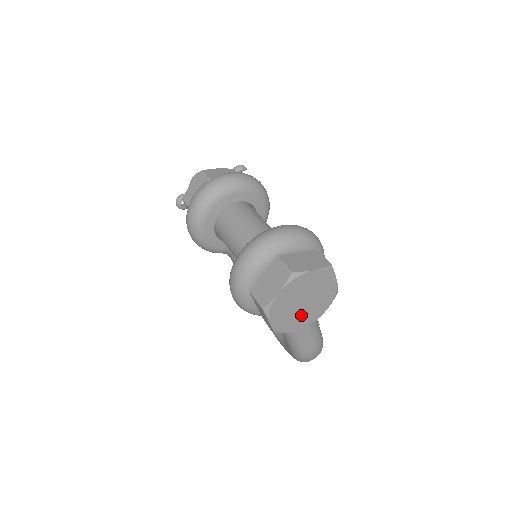
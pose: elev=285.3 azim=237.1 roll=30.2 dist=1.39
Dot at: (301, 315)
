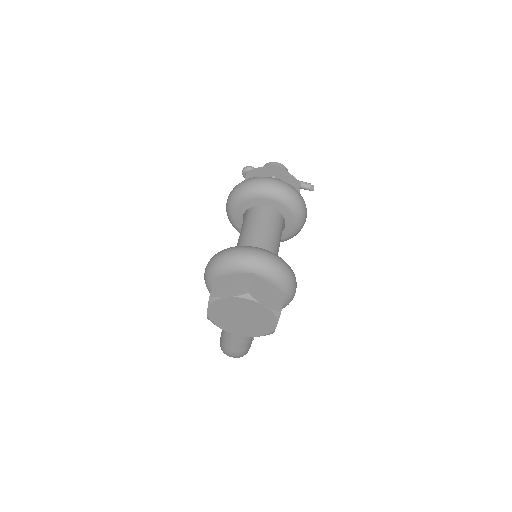
Dot at: (234, 324)
